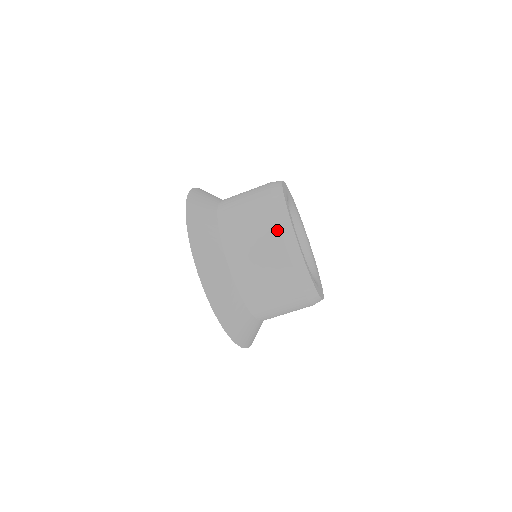
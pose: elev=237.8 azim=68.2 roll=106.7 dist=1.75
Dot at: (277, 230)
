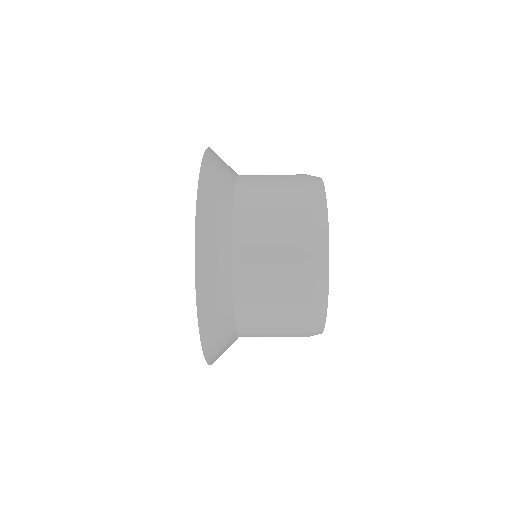
Dot at: (308, 309)
